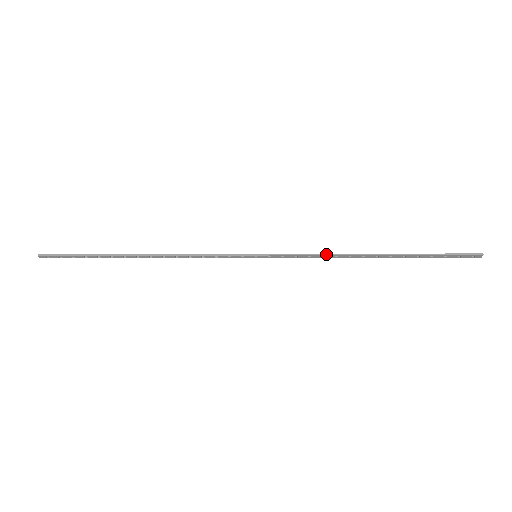
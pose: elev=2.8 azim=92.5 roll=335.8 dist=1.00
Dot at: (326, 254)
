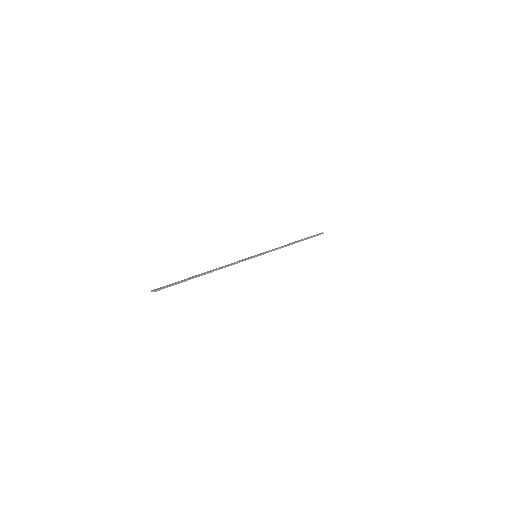
Dot at: occluded
